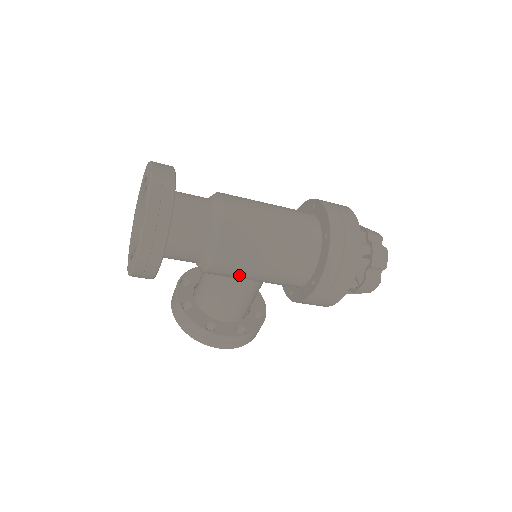
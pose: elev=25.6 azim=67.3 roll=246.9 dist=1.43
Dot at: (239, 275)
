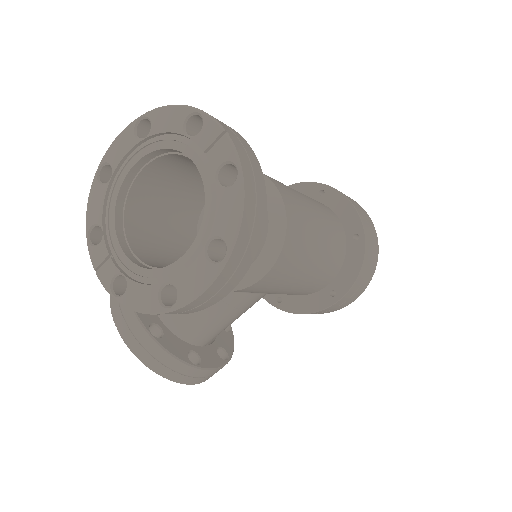
Dot at: (266, 291)
